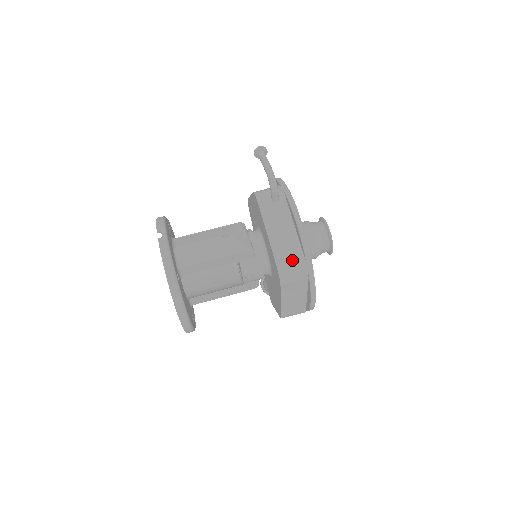
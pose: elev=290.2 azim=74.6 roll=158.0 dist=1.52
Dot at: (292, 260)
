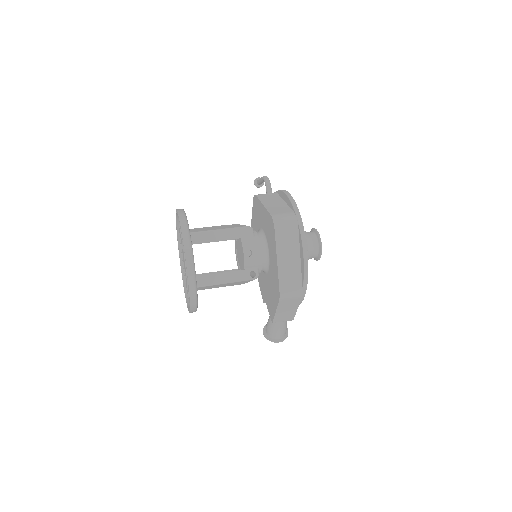
Dot at: (283, 212)
